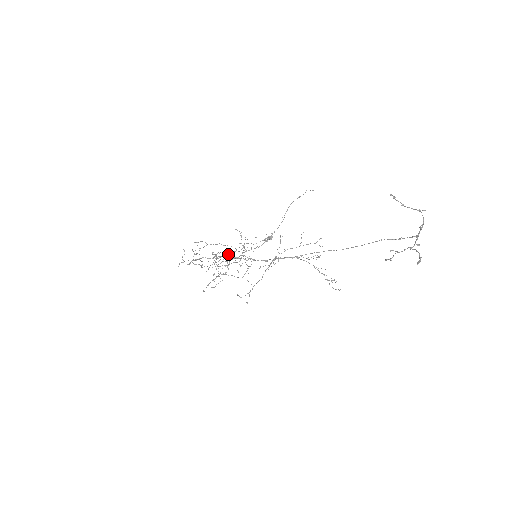
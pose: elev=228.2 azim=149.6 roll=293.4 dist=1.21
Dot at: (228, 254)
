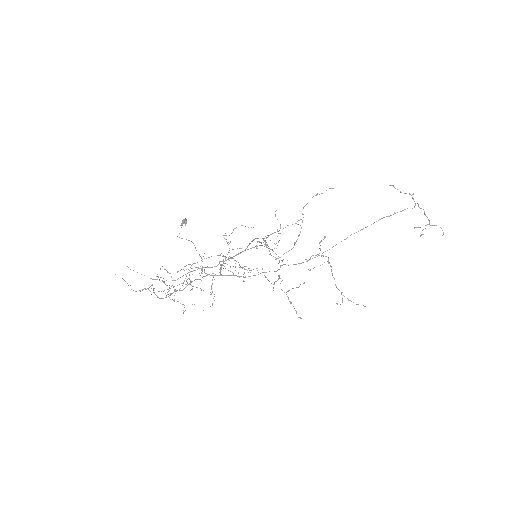
Dot at: (224, 266)
